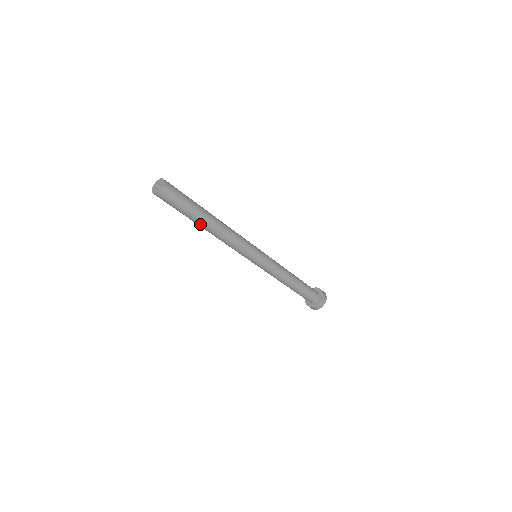
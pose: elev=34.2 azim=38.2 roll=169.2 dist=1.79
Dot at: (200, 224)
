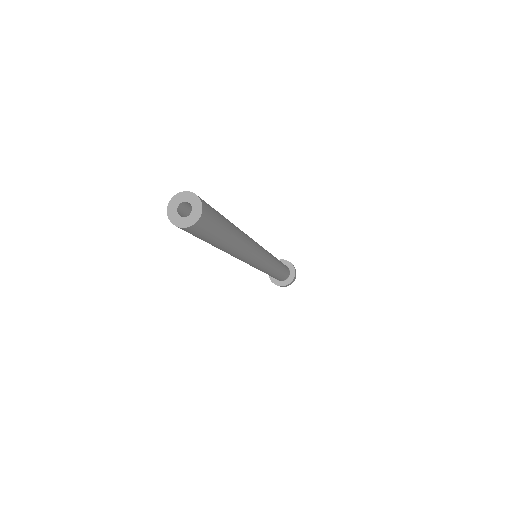
Dot at: (216, 247)
